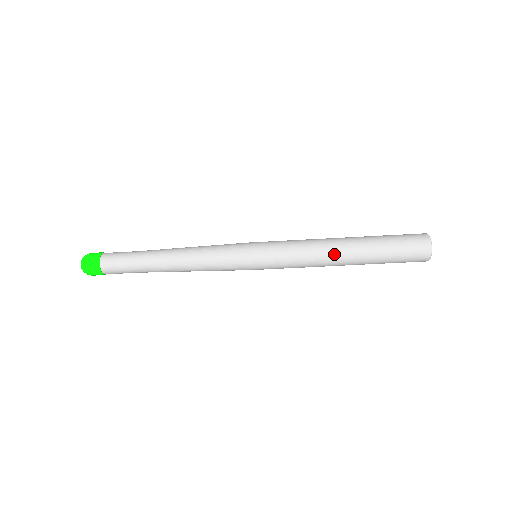
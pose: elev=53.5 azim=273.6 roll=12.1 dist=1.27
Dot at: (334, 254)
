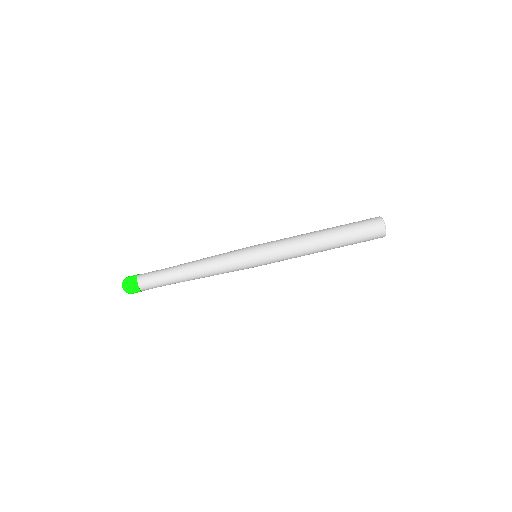
Dot at: (314, 241)
